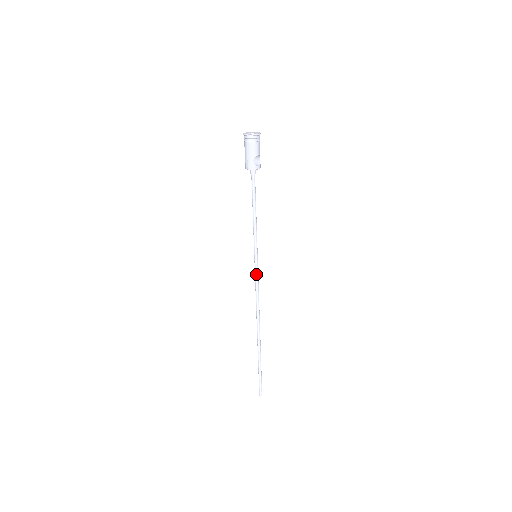
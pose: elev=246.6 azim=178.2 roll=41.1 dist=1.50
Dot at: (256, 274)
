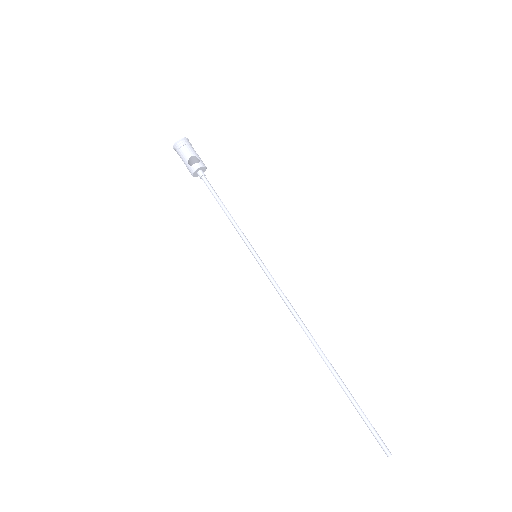
Dot at: (268, 277)
